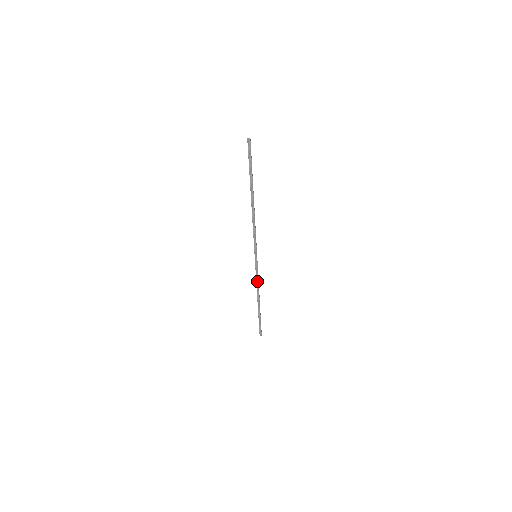
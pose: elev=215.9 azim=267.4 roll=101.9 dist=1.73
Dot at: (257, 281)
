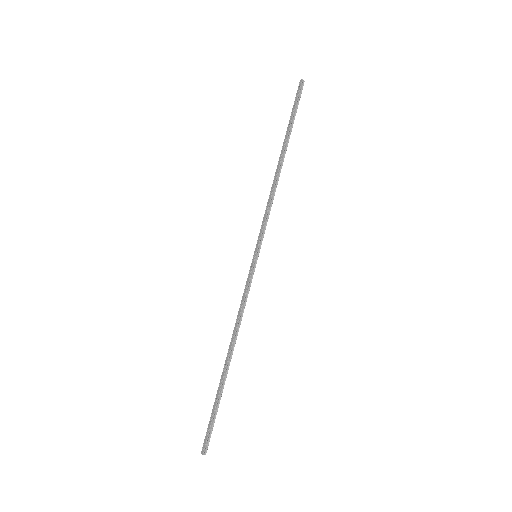
Dot at: (242, 308)
